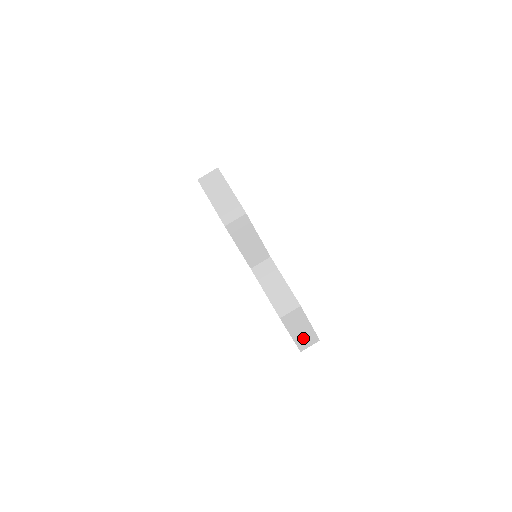
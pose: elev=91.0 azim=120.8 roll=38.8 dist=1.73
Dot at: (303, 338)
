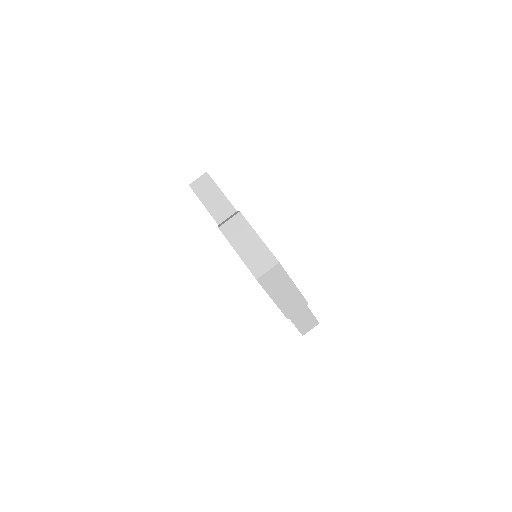
Dot at: occluded
